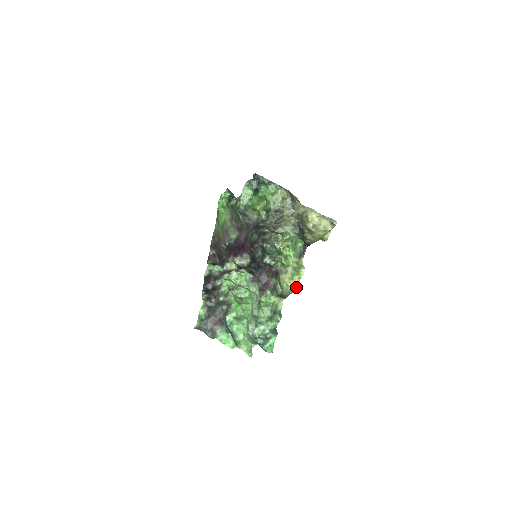
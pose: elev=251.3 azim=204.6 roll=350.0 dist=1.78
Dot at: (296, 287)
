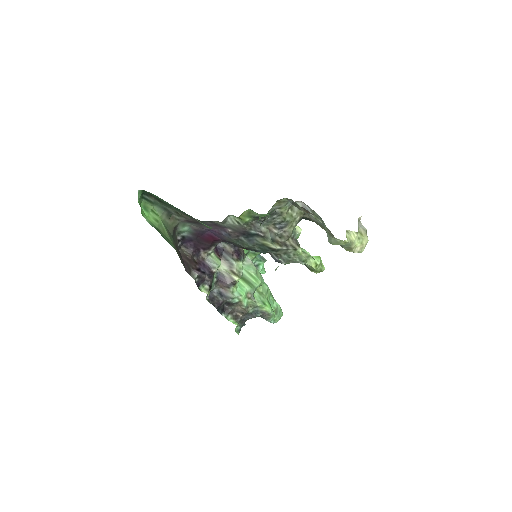
Dot at: occluded
